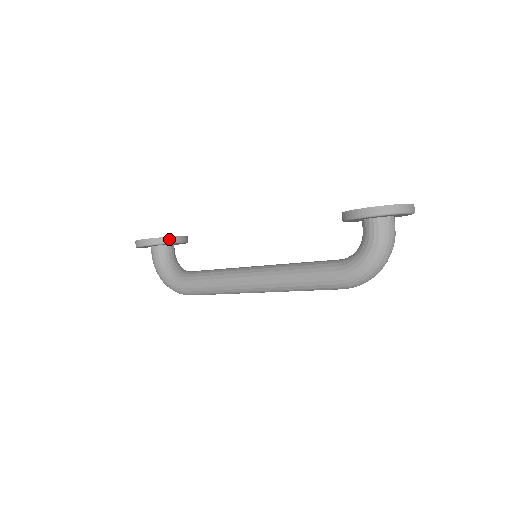
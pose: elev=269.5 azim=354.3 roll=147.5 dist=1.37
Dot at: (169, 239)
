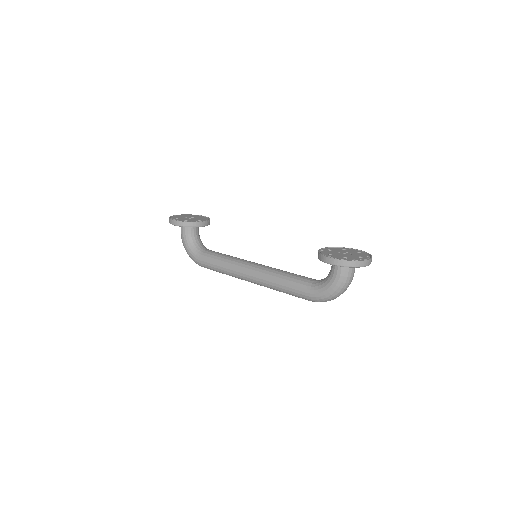
Dot at: (194, 224)
